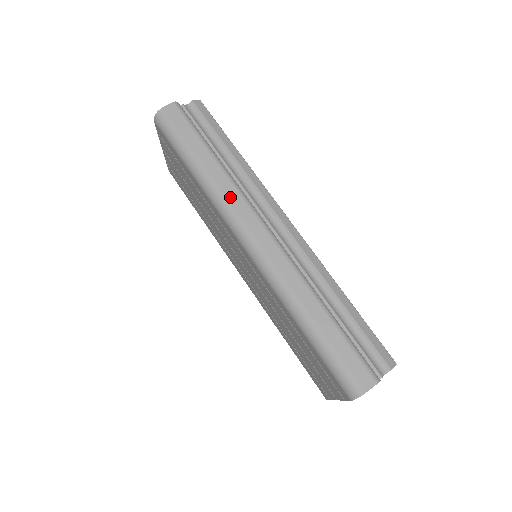
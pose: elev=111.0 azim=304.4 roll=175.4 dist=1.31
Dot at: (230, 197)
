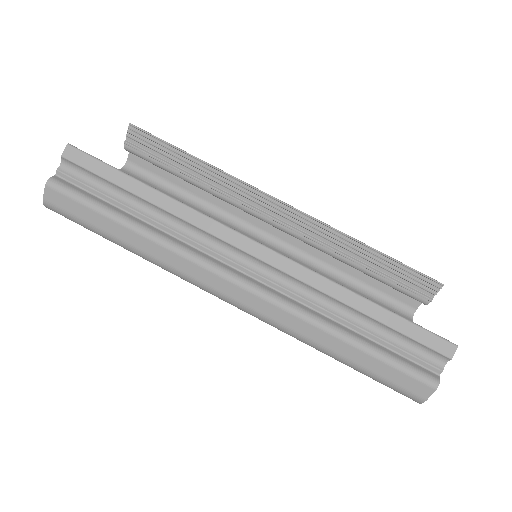
Dot at: (179, 267)
